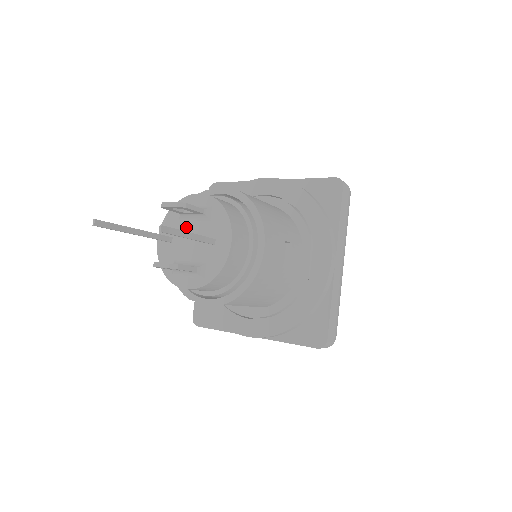
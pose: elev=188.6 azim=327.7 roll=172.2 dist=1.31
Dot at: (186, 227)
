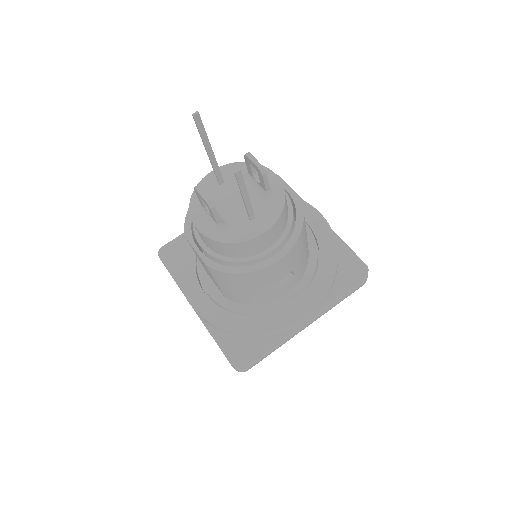
Dot at: occluded
